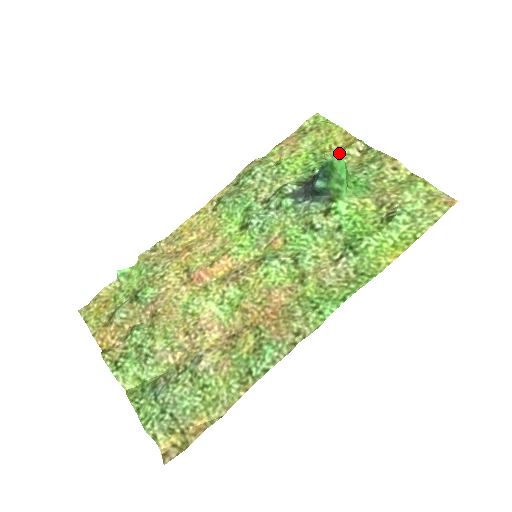
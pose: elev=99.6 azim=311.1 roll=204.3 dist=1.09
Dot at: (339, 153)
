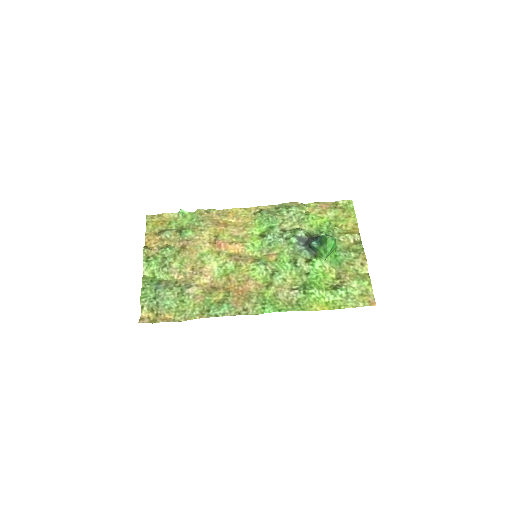
Dot at: (343, 233)
